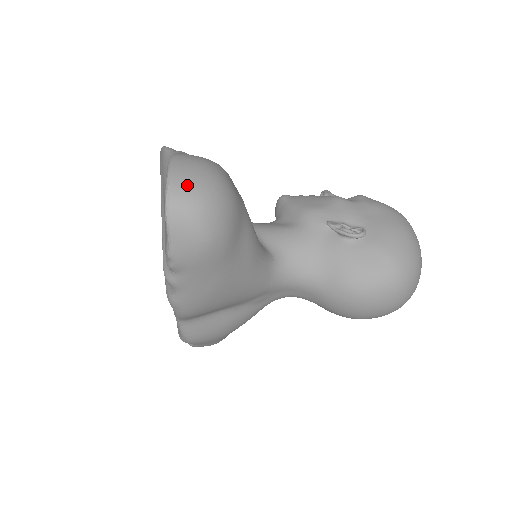
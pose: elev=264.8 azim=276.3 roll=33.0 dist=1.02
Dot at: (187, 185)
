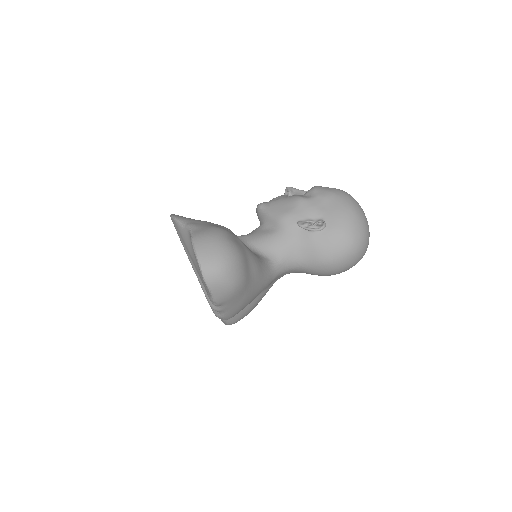
Dot at: (211, 261)
